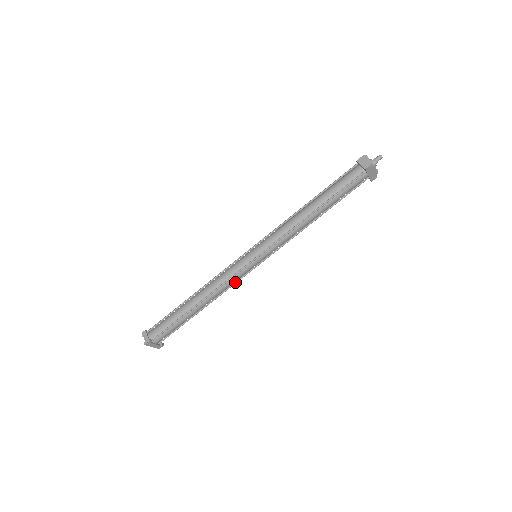
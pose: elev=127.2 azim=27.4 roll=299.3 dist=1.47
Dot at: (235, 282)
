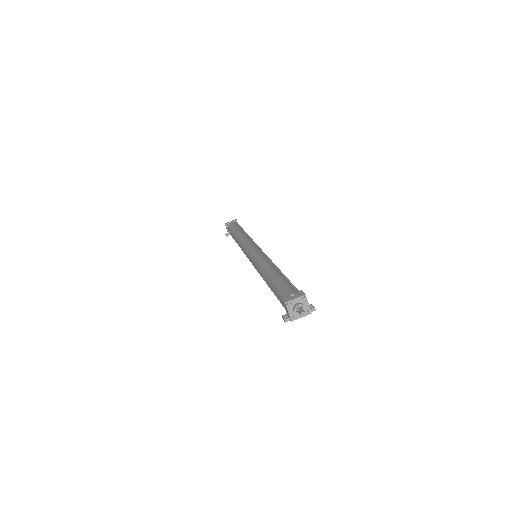
Dot at: occluded
